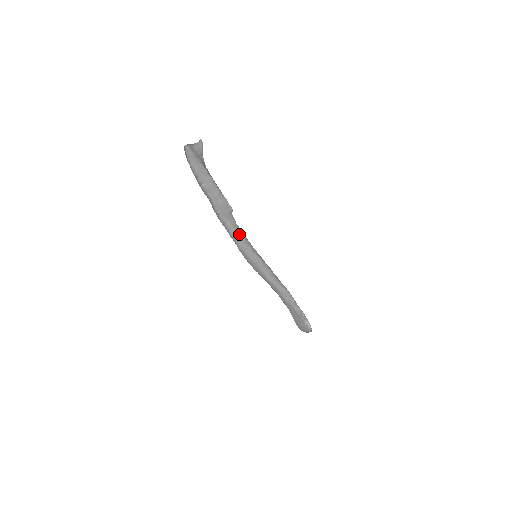
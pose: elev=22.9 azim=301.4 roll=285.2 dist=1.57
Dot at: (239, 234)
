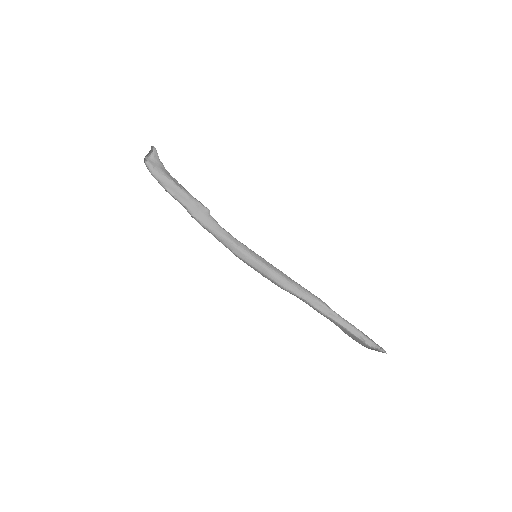
Dot at: (230, 242)
